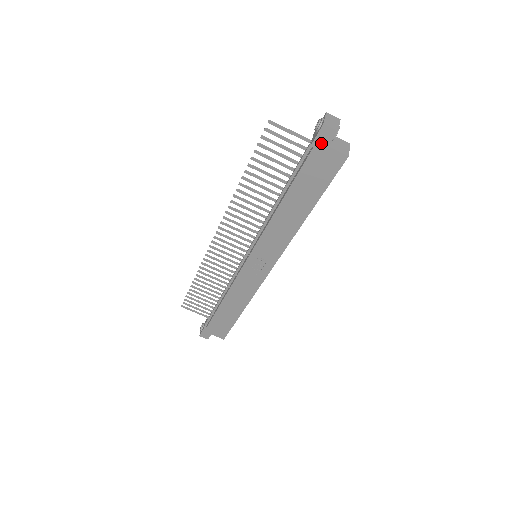
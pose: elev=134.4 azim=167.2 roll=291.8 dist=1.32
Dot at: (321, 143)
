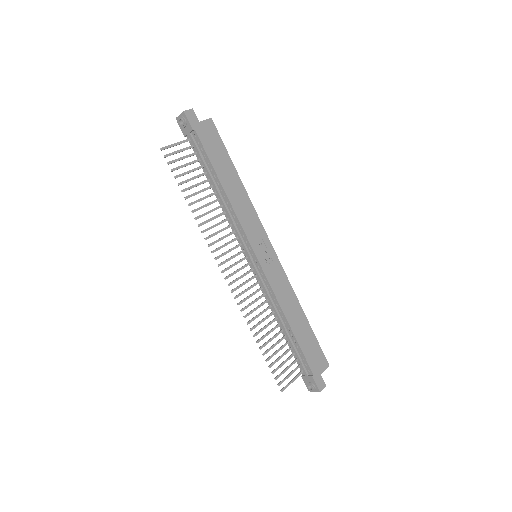
Dot at: (195, 123)
